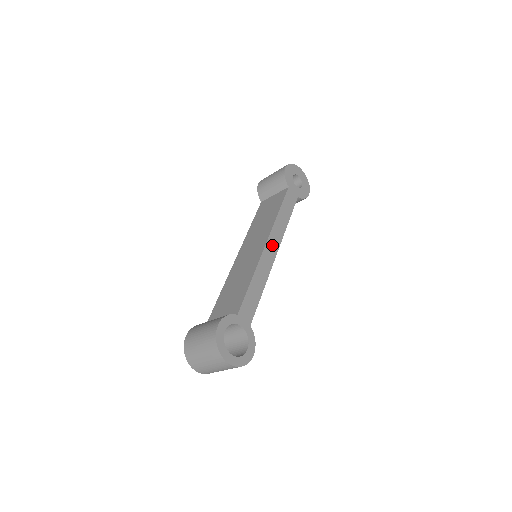
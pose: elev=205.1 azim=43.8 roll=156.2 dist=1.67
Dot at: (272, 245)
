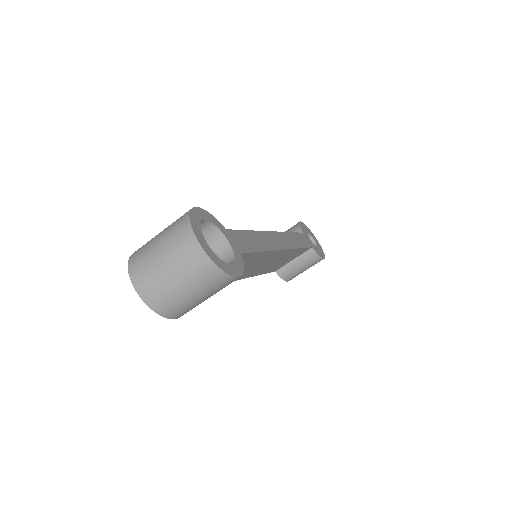
Dot at: (280, 239)
